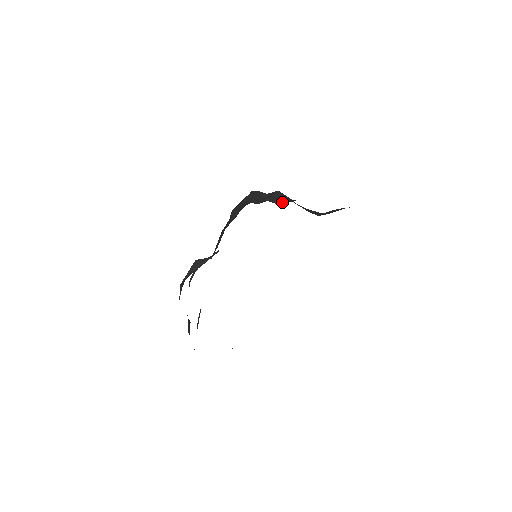
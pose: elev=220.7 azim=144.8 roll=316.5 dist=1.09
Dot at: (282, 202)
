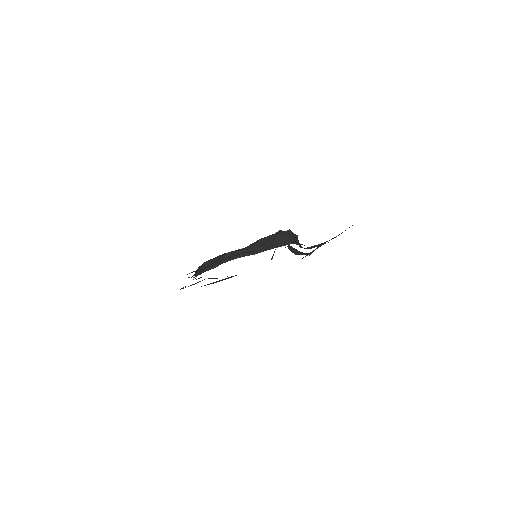
Dot at: occluded
